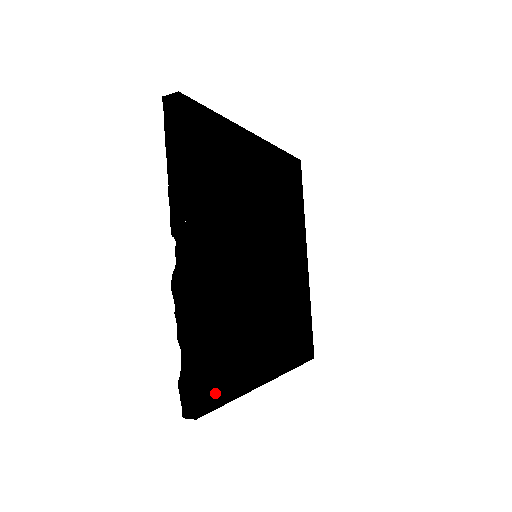
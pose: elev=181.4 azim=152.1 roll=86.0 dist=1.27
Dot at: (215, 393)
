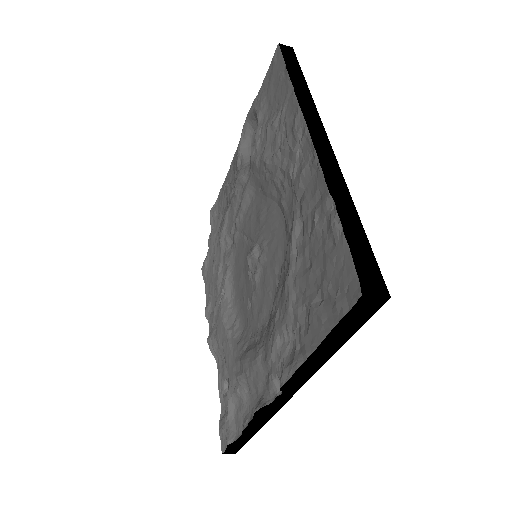
Dot at: occluded
